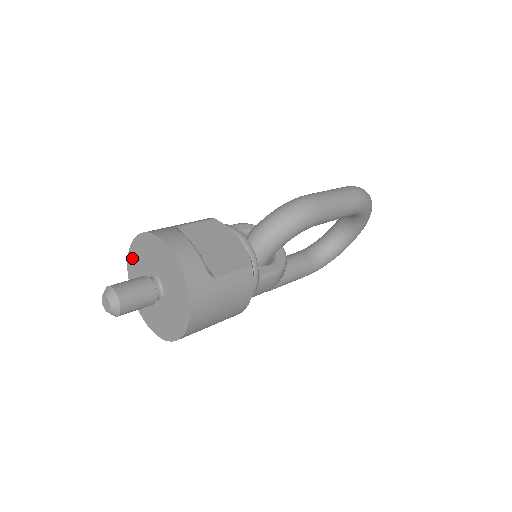
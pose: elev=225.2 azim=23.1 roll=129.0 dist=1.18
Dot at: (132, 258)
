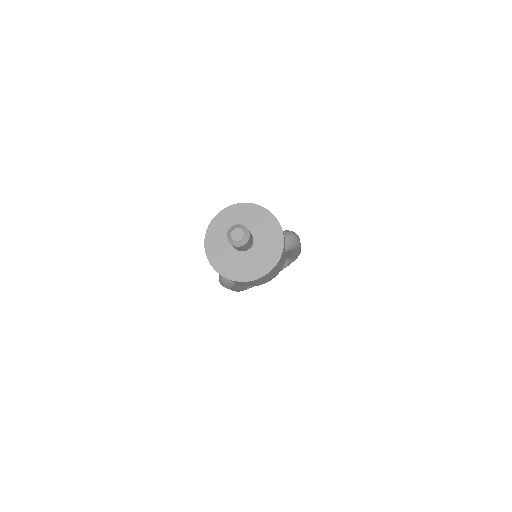
Dot at: (223, 216)
